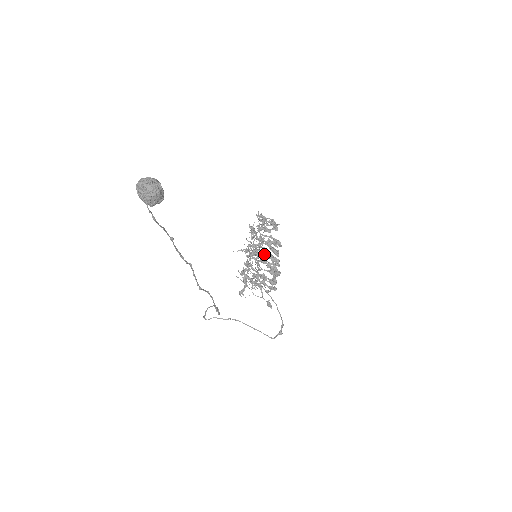
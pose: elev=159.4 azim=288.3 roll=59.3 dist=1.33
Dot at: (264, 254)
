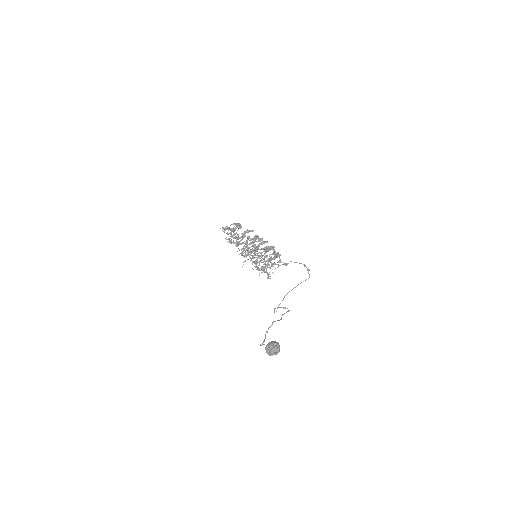
Dot at: occluded
